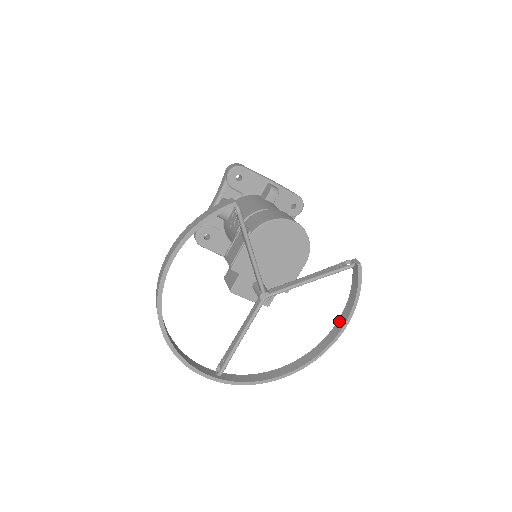
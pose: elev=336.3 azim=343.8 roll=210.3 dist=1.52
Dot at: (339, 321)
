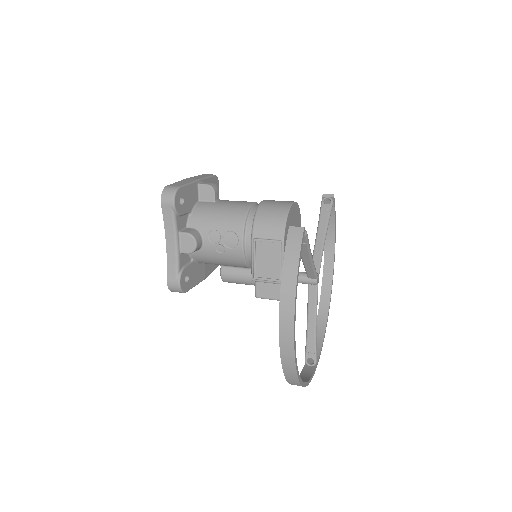
Dot at: (327, 248)
